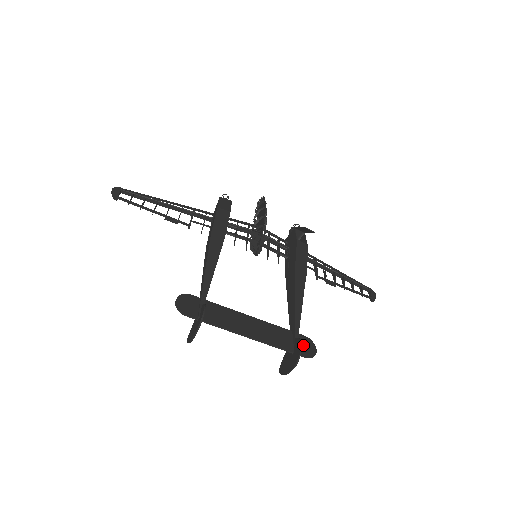
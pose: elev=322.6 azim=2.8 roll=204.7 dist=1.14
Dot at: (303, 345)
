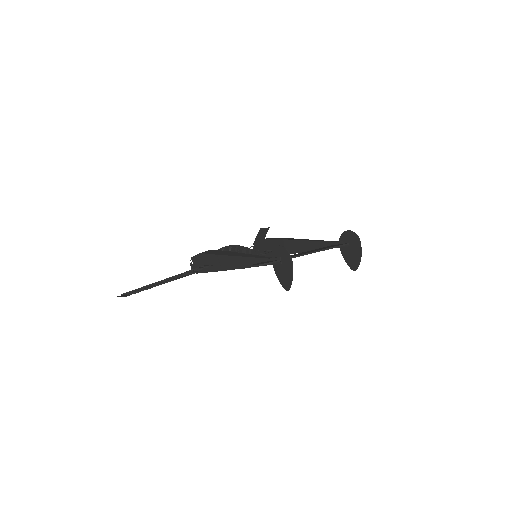
Dot at: occluded
